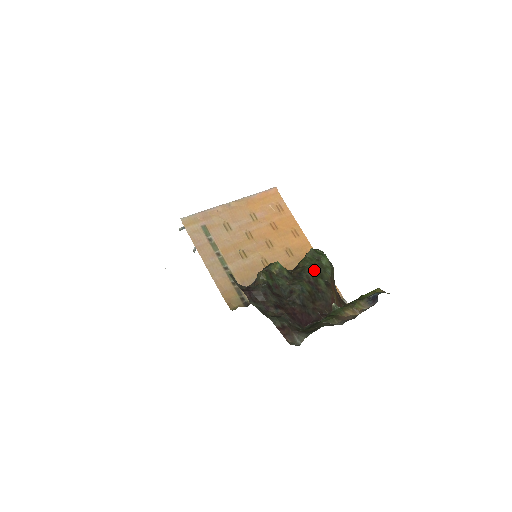
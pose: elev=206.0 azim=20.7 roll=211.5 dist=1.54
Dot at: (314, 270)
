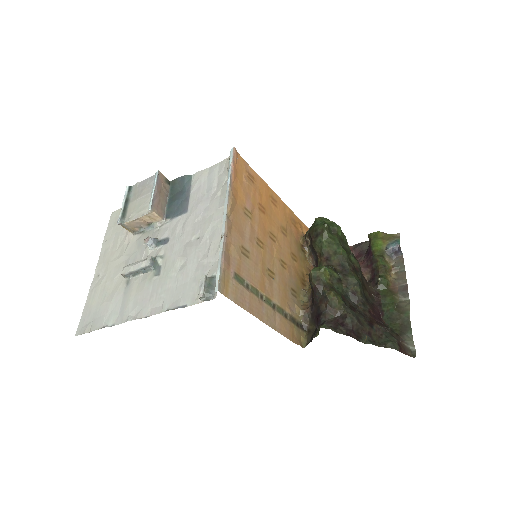
Dot at: occluded
